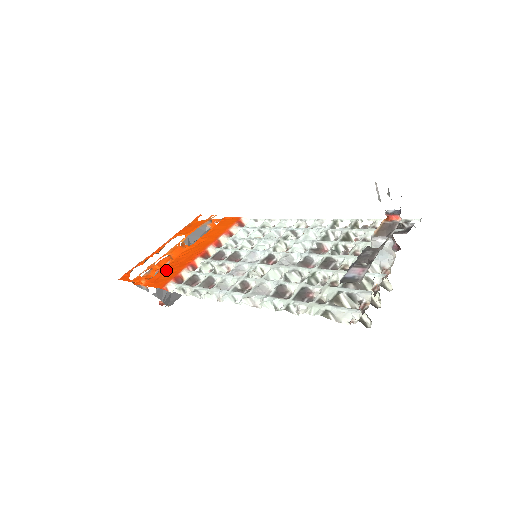
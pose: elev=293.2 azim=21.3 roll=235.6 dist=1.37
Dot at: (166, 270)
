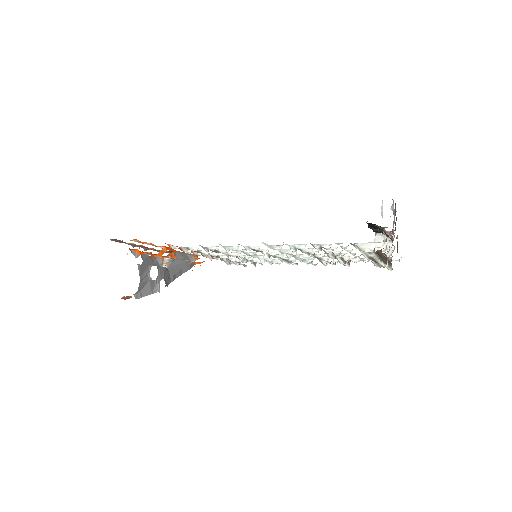
Dot at: occluded
